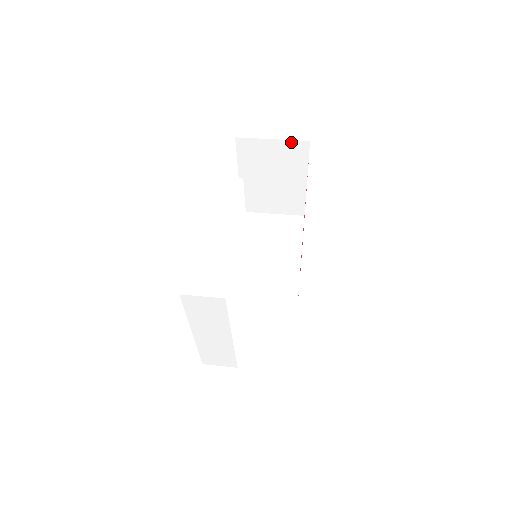
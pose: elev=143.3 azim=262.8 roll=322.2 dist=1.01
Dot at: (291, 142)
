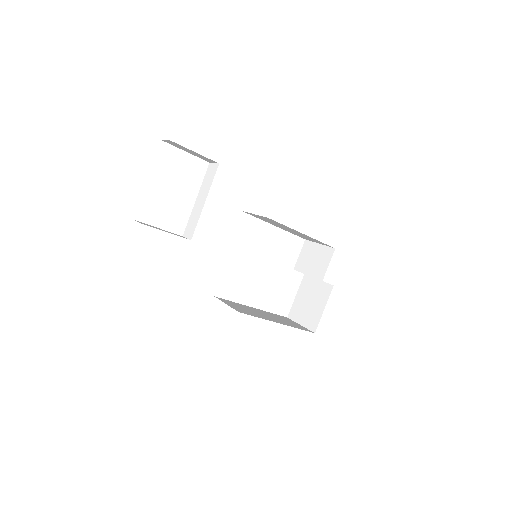
Dot at: (327, 248)
